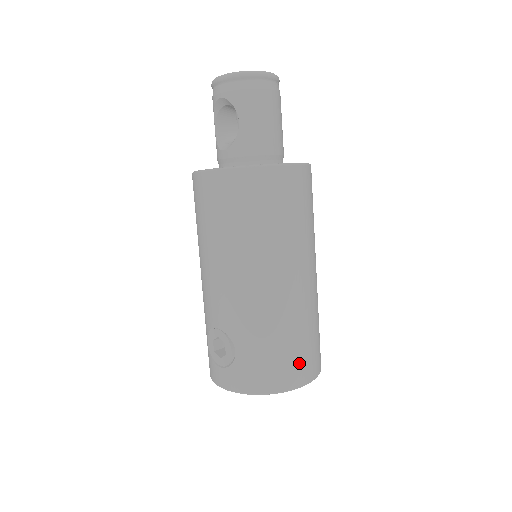
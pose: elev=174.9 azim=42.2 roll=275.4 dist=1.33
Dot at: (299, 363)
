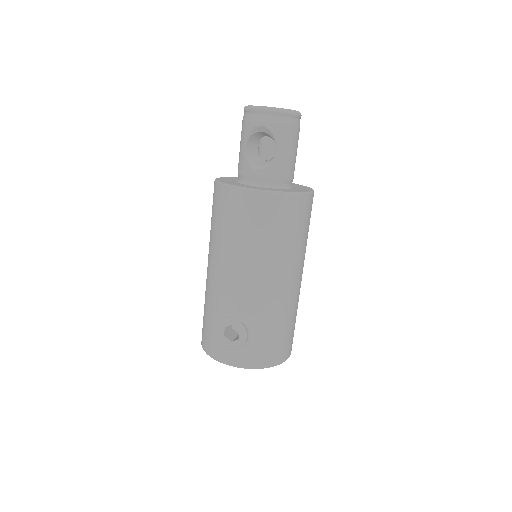
Dot at: (289, 342)
